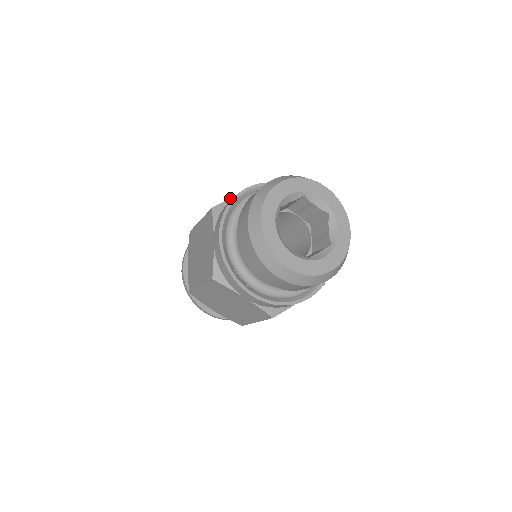
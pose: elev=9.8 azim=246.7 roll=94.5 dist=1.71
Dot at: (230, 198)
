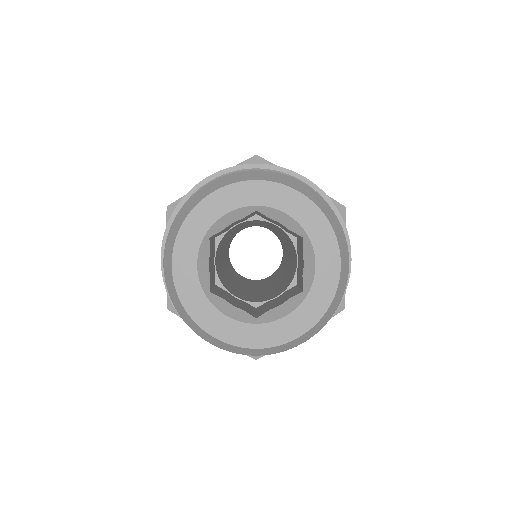
Dot at: occluded
